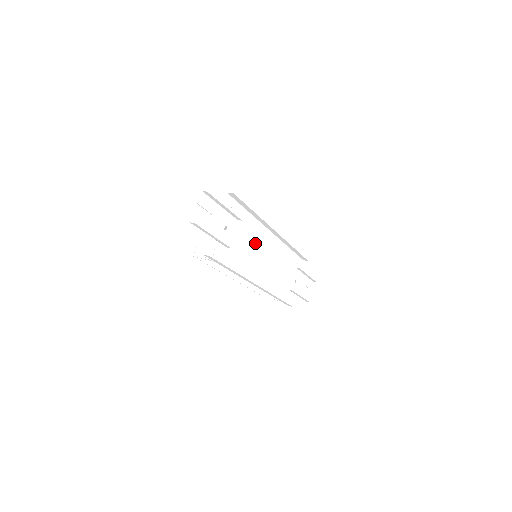
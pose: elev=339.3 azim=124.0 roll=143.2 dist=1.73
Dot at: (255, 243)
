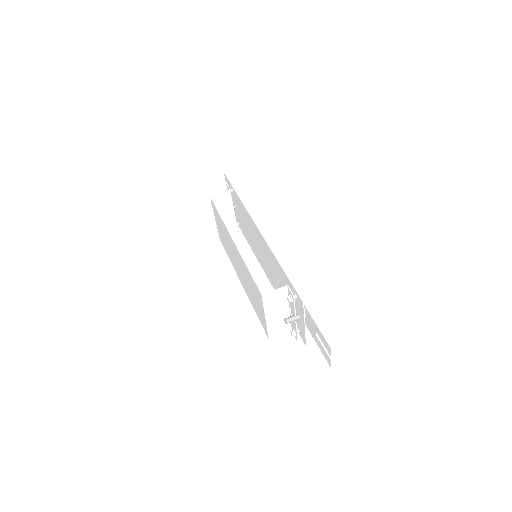
Dot at: (271, 262)
